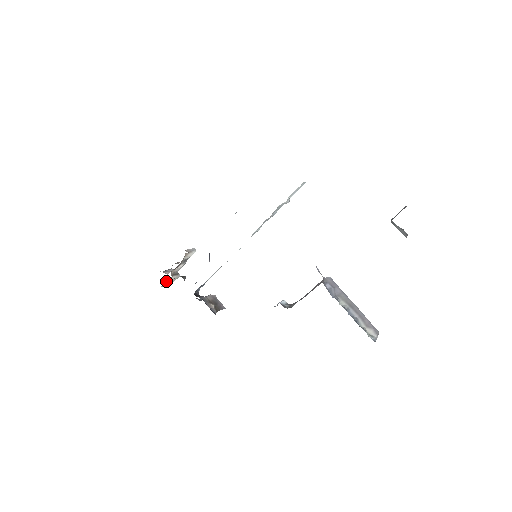
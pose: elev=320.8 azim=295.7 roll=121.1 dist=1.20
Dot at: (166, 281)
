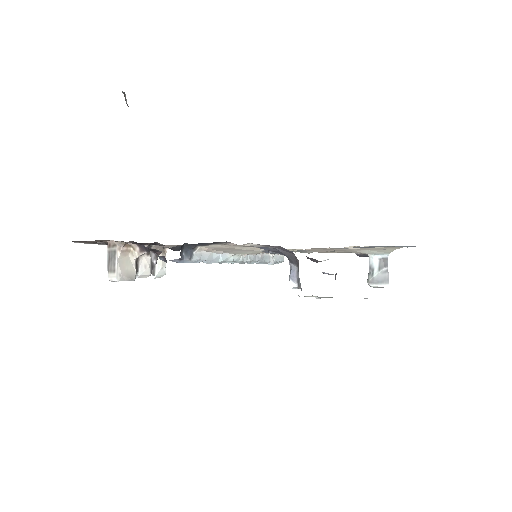
Dot at: (129, 252)
